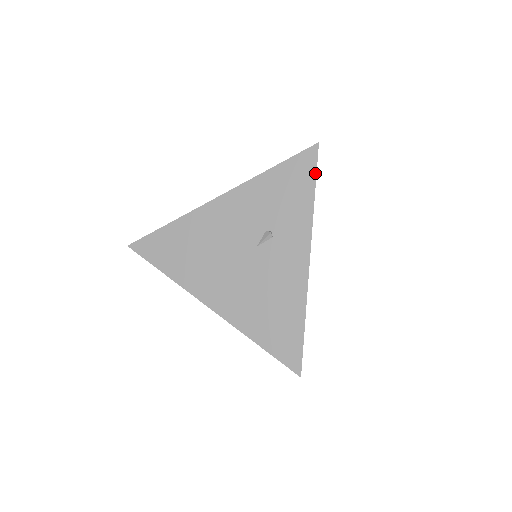
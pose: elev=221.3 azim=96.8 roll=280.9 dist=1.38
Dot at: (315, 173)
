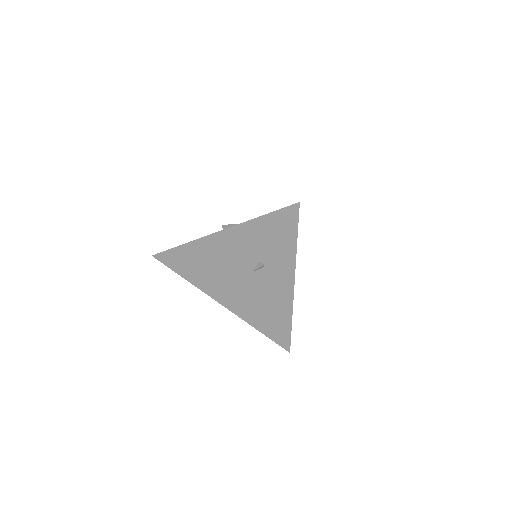
Dot at: (297, 226)
